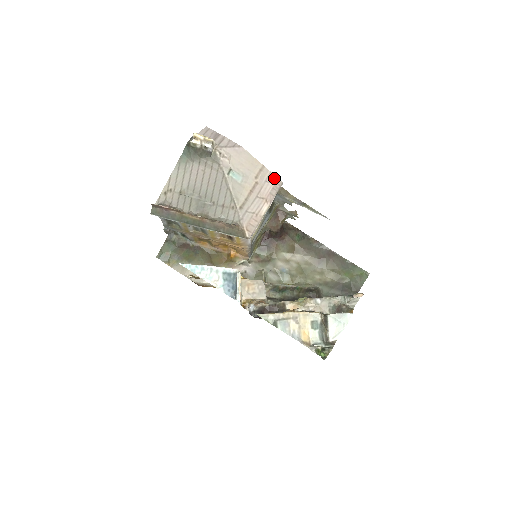
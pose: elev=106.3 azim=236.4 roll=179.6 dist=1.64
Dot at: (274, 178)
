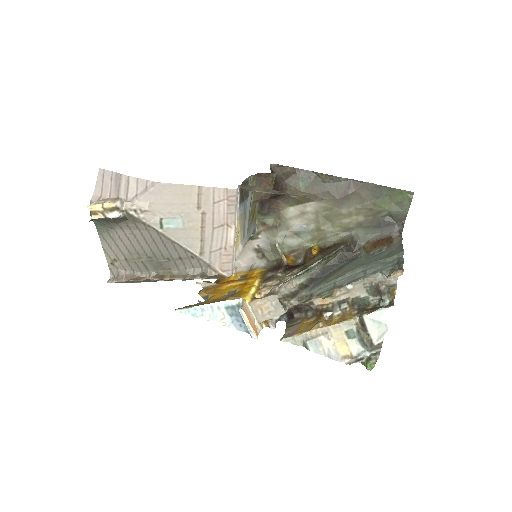
Dot at: (222, 192)
